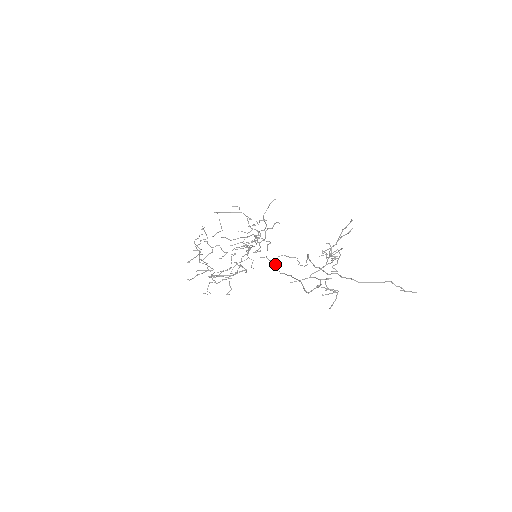
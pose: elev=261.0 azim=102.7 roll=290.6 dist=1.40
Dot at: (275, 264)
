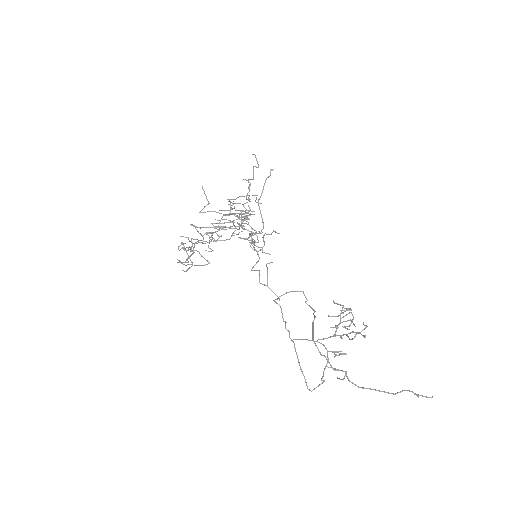
Dot at: (278, 298)
